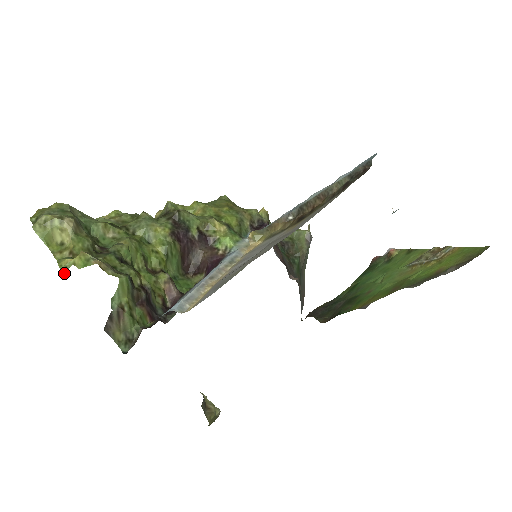
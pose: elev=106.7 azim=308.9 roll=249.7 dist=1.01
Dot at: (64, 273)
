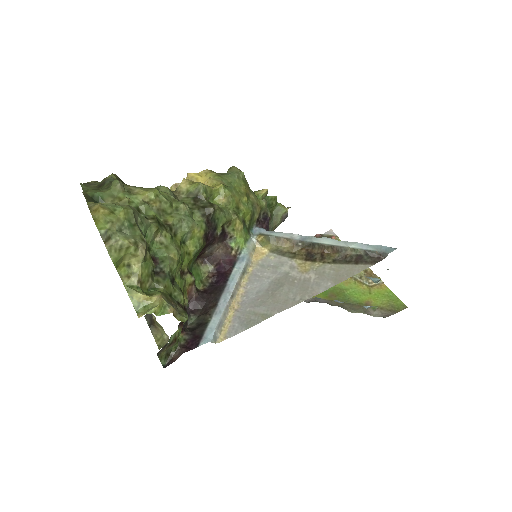
Dot at: (137, 310)
